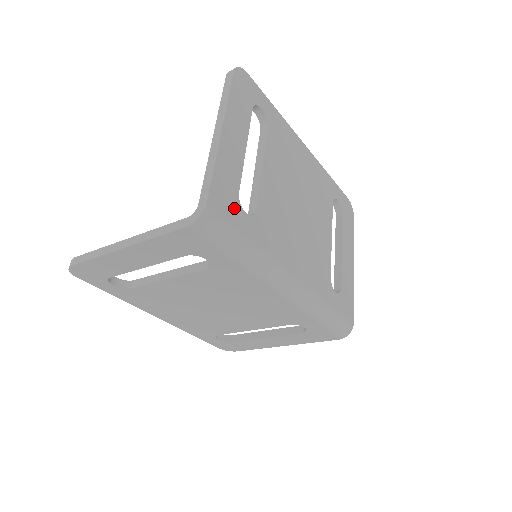
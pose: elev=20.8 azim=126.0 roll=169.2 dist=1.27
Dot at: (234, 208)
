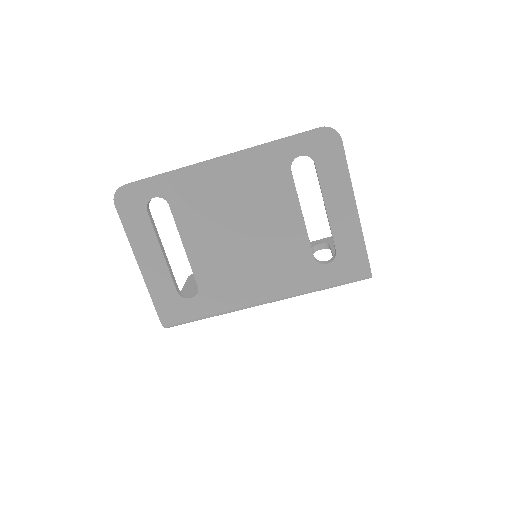
Dot at: (180, 305)
